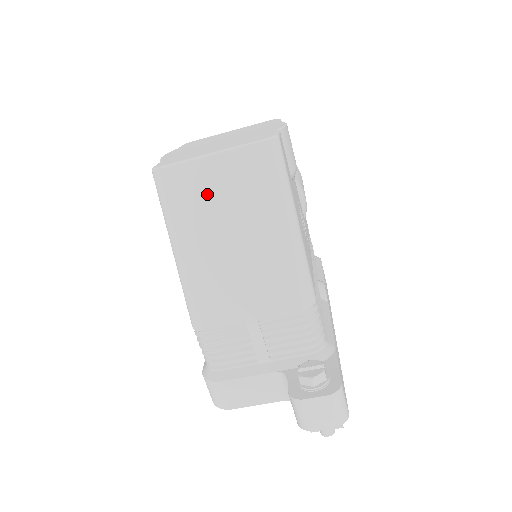
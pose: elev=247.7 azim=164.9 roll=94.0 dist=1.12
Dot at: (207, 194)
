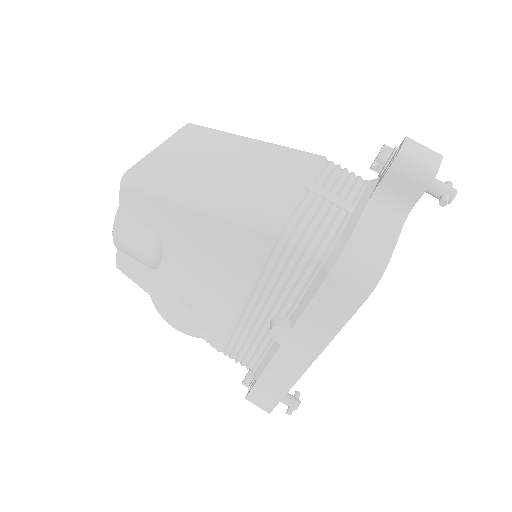
Dot at: (180, 159)
